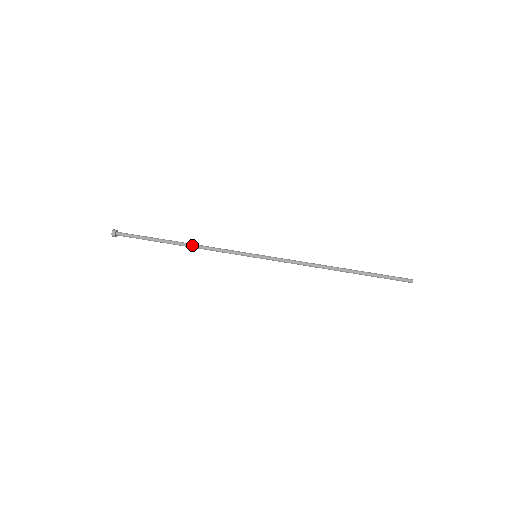
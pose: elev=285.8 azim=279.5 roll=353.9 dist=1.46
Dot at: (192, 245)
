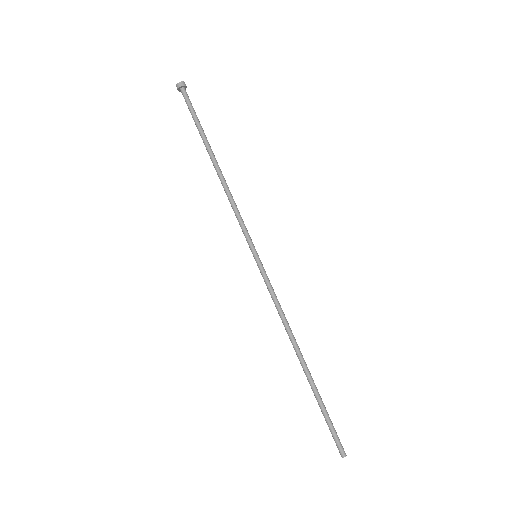
Dot at: (223, 177)
